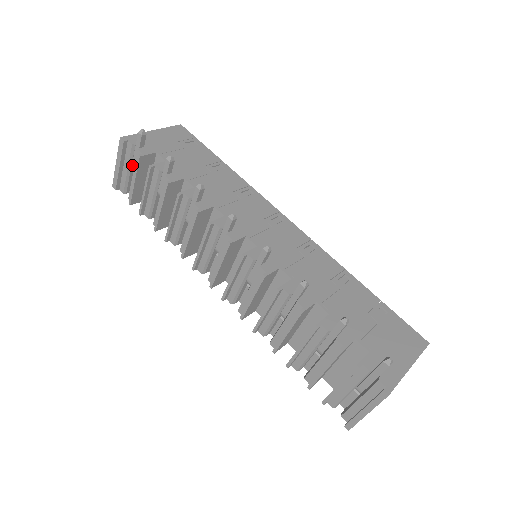
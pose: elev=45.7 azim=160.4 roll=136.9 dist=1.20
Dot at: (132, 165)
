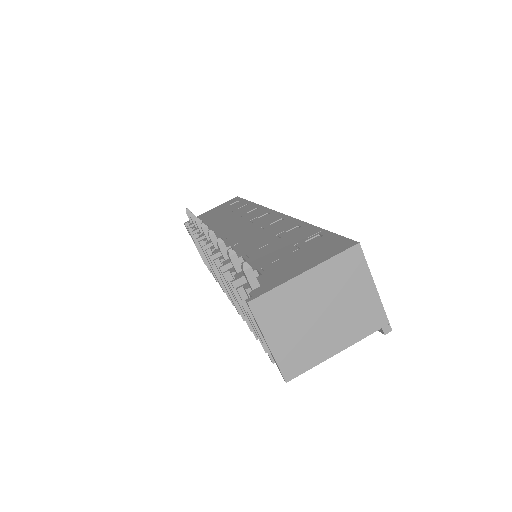
Dot at: occluded
